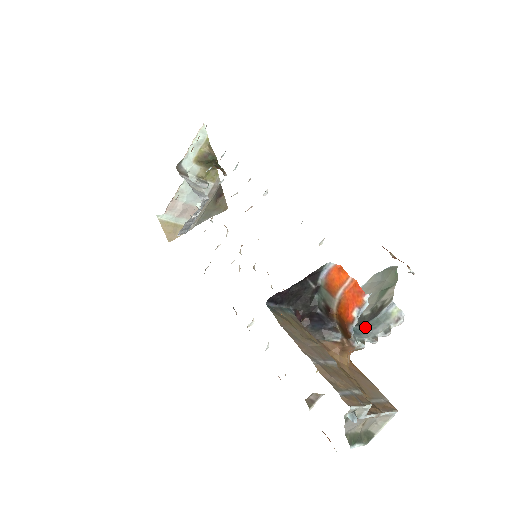
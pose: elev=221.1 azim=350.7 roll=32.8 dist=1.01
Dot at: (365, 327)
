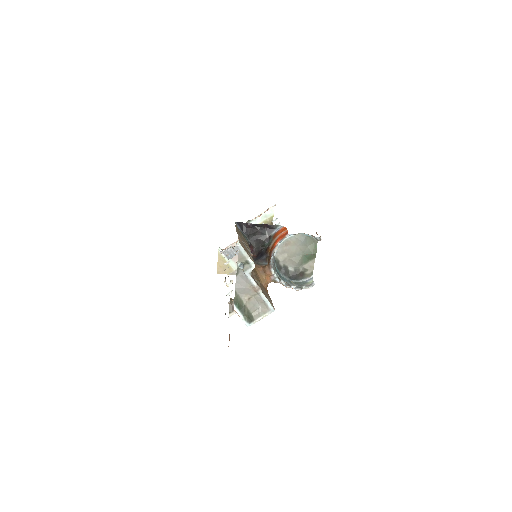
Dot at: (287, 280)
